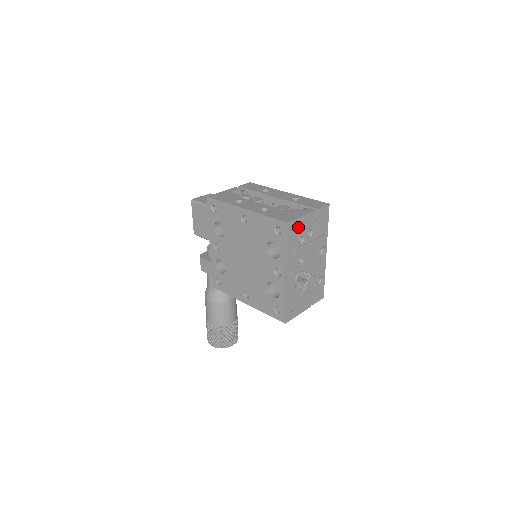
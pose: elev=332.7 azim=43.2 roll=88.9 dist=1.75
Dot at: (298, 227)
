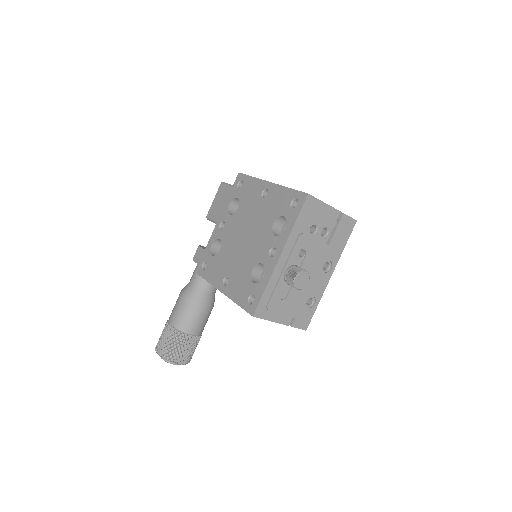
Dot at: (316, 211)
